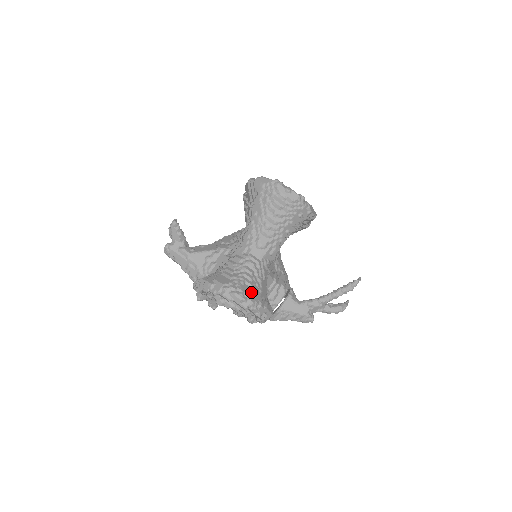
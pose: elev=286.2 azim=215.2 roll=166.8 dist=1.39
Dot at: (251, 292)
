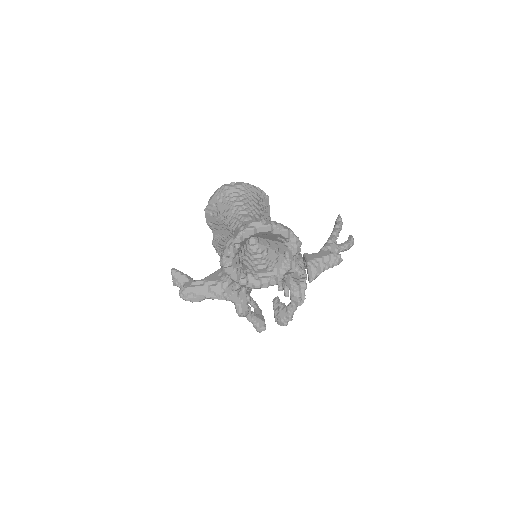
Dot at: occluded
